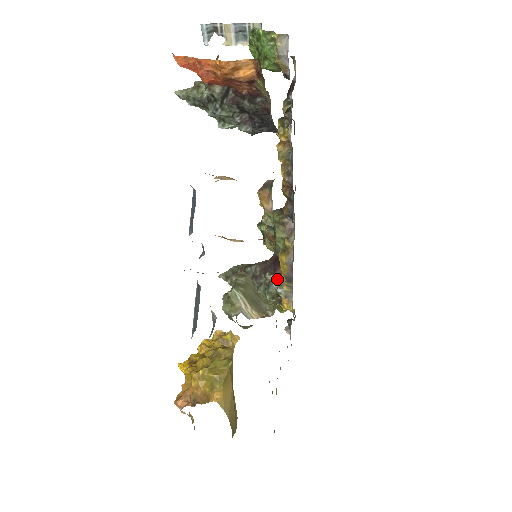
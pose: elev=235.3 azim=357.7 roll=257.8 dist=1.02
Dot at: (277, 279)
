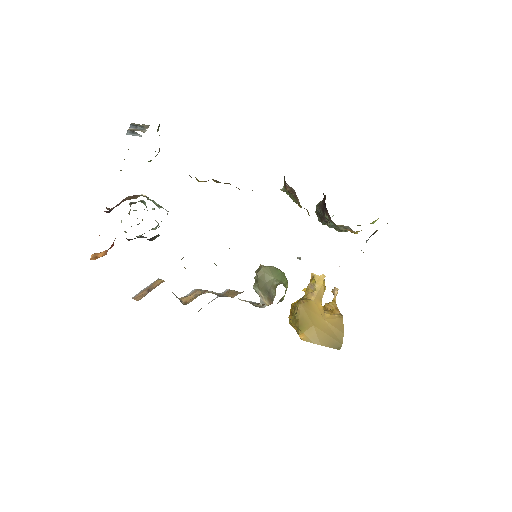
Dot at: (330, 219)
